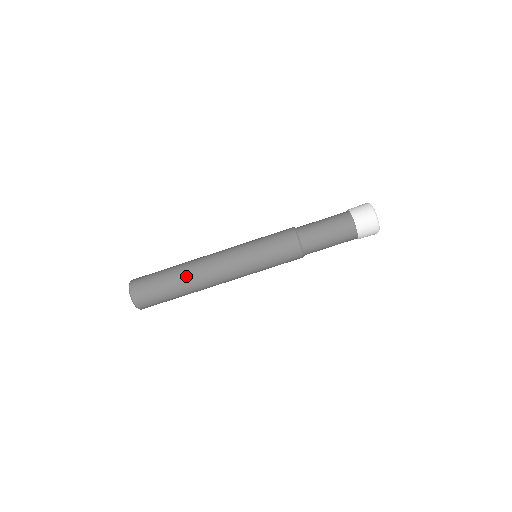
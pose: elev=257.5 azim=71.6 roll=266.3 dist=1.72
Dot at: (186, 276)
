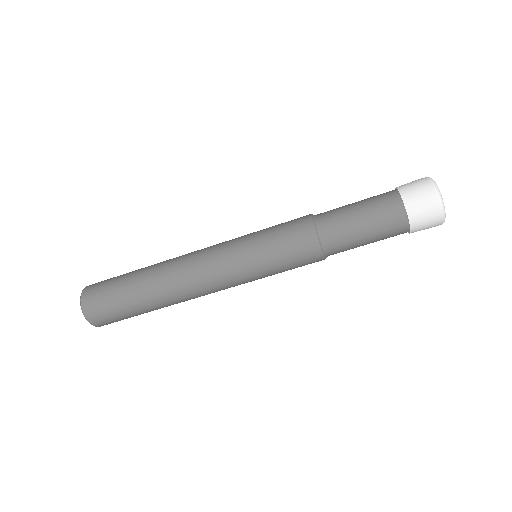
Dot at: (154, 280)
